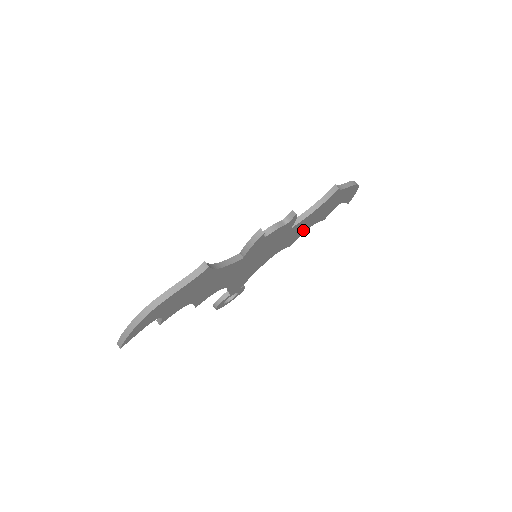
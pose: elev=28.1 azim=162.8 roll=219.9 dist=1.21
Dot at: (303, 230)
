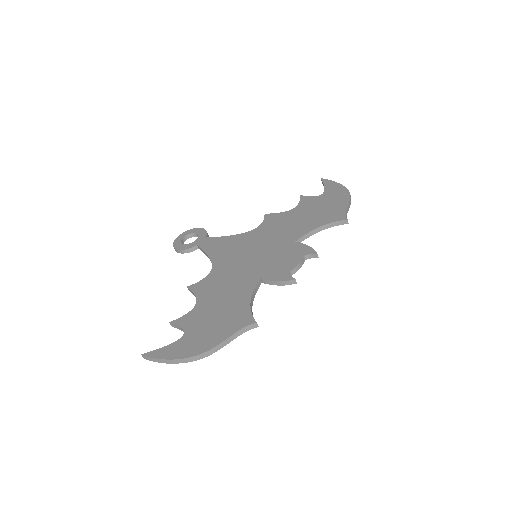
Dot at: occluded
